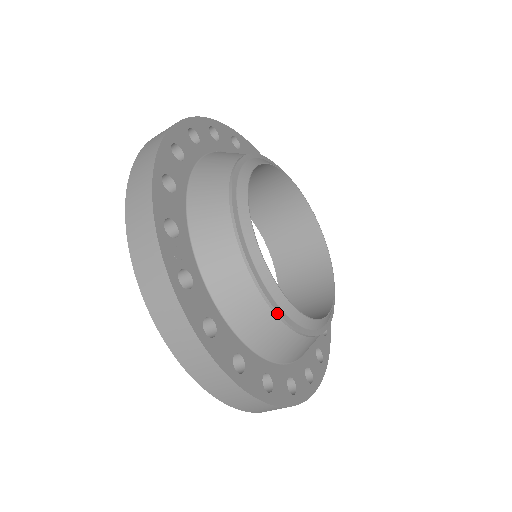
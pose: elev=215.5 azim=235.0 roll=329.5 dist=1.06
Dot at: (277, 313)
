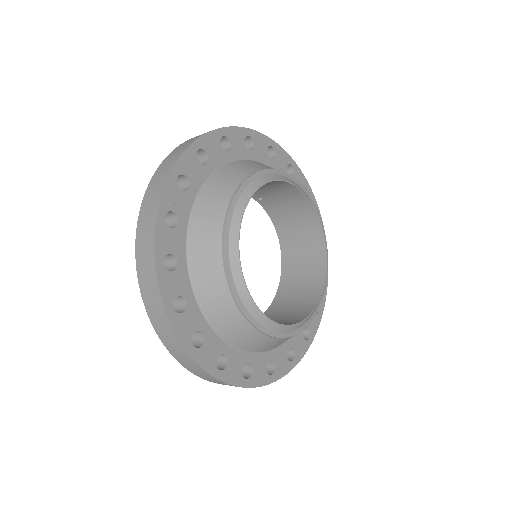
Dot at: (229, 284)
